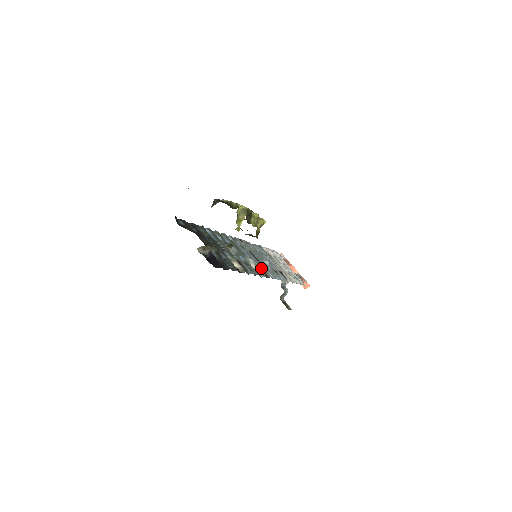
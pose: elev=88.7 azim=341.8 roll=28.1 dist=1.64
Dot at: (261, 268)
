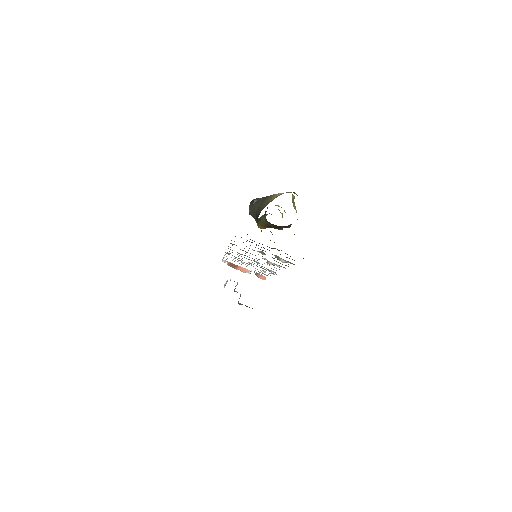
Dot at: occluded
